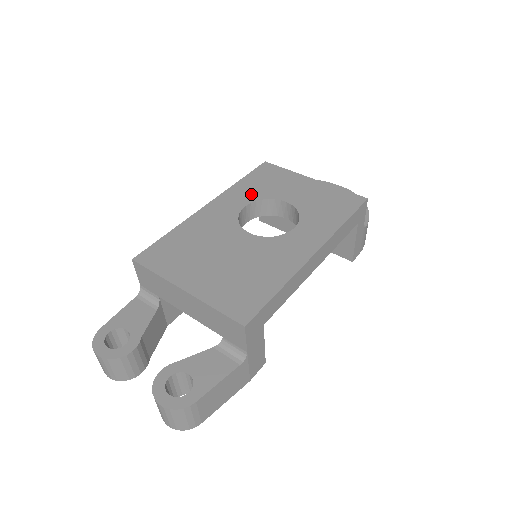
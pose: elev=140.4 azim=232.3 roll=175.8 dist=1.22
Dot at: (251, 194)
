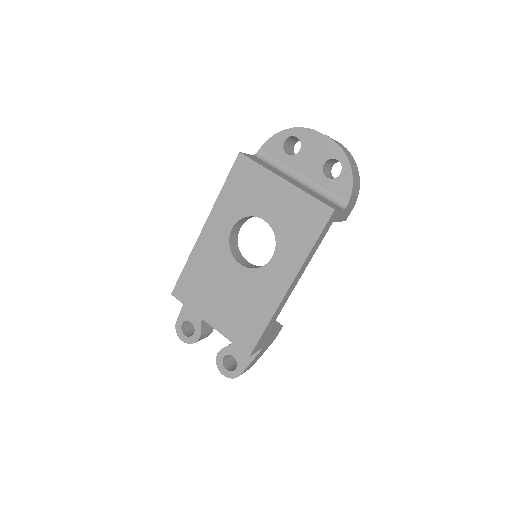
Dot at: (234, 210)
